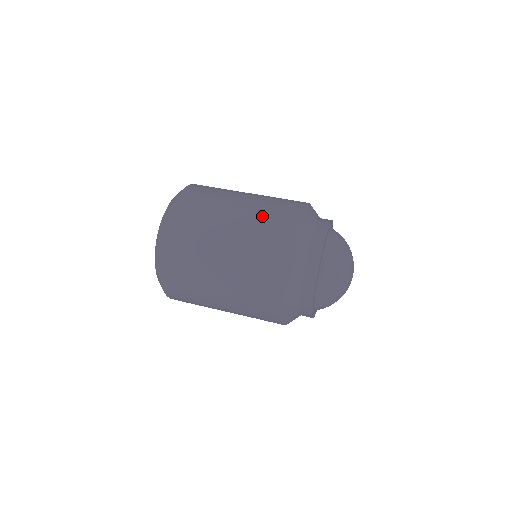
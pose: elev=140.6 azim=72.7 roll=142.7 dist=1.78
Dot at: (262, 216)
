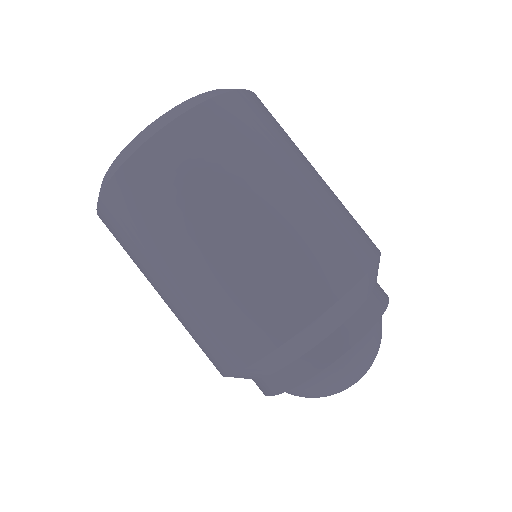
Dot at: (308, 237)
